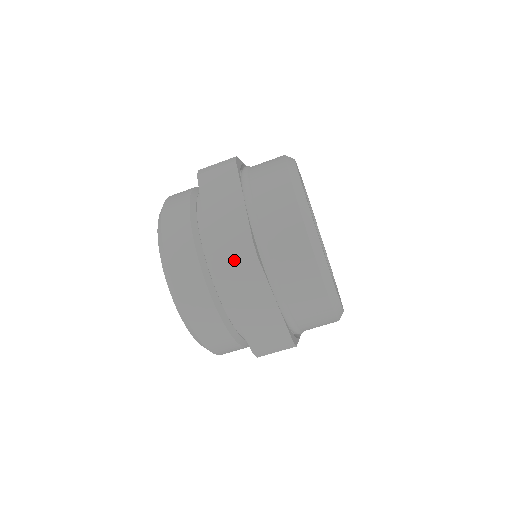
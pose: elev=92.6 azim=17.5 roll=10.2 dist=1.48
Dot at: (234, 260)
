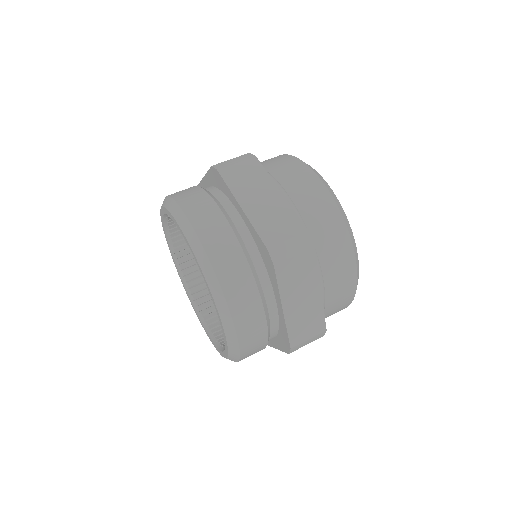
Dot at: (292, 250)
